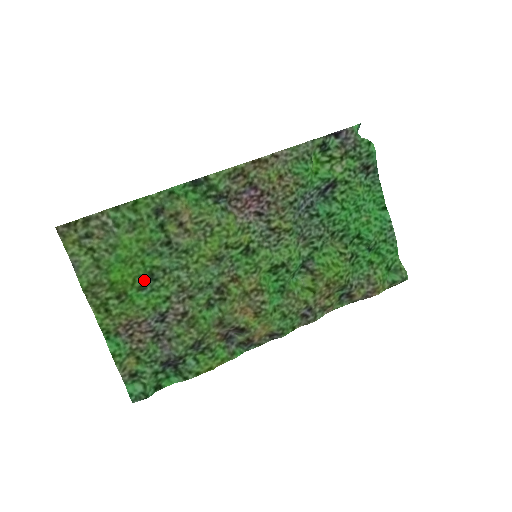
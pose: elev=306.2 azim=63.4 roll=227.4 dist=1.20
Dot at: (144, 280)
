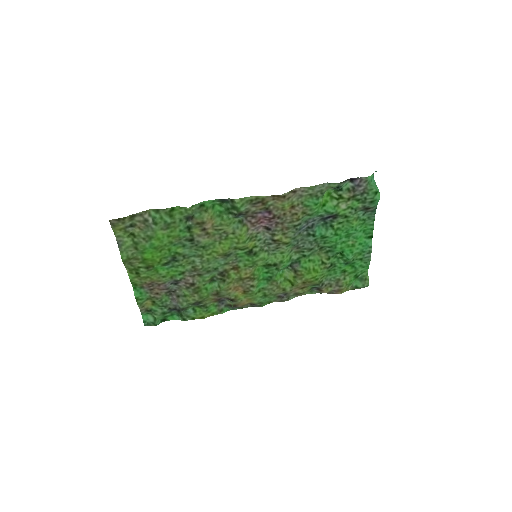
Dot at: (168, 260)
